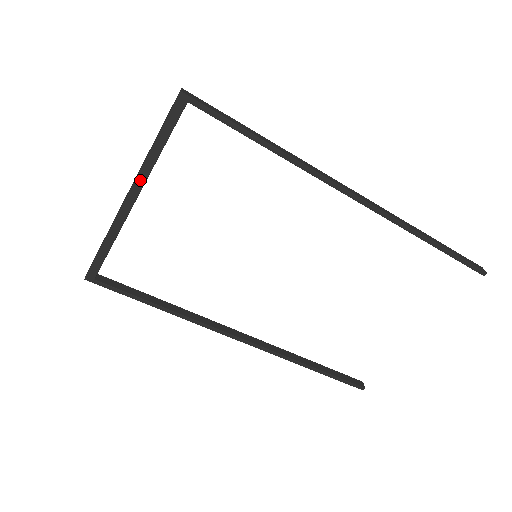
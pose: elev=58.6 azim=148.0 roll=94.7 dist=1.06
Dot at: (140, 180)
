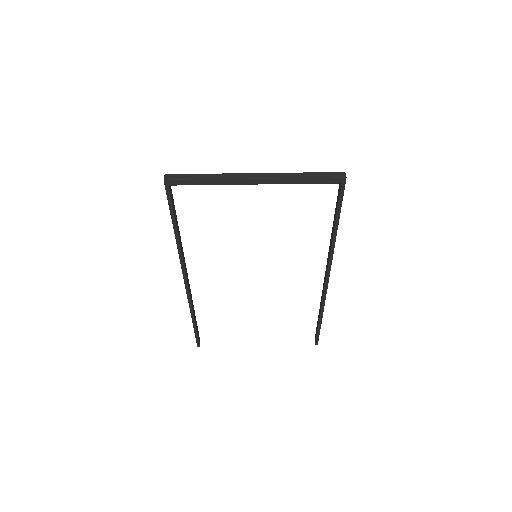
Dot at: (273, 181)
